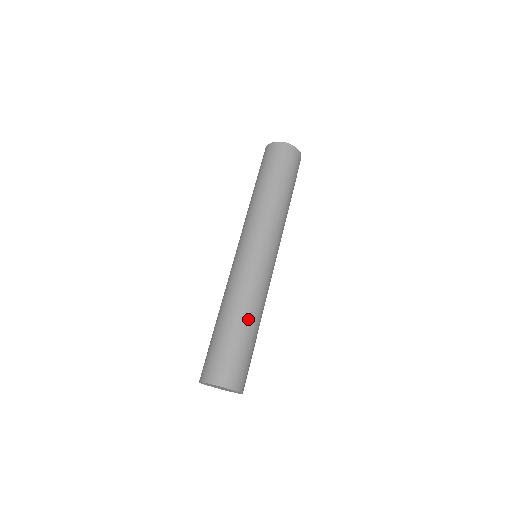
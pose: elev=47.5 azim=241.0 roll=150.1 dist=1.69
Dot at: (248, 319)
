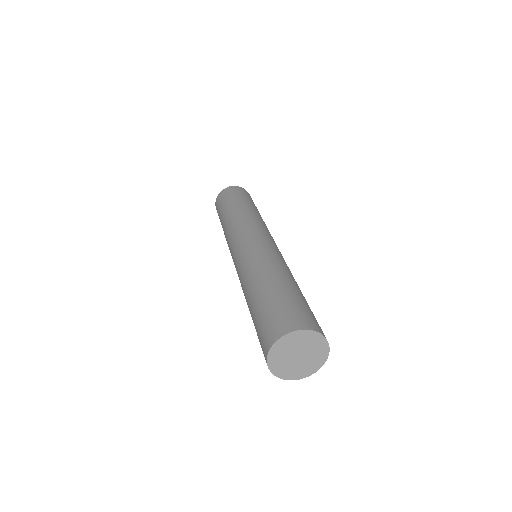
Dot at: (268, 278)
